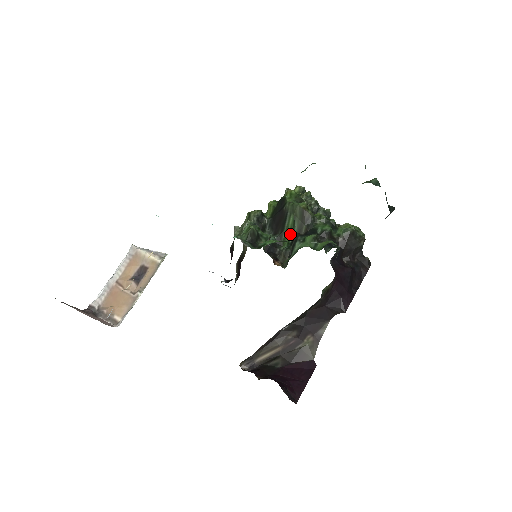
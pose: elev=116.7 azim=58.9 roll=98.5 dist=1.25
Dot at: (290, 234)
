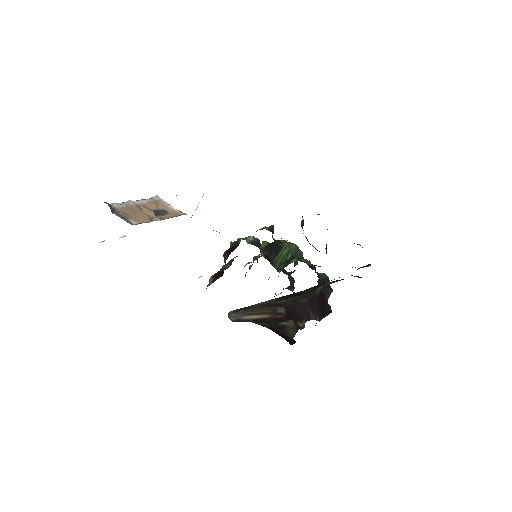
Dot at: (283, 259)
